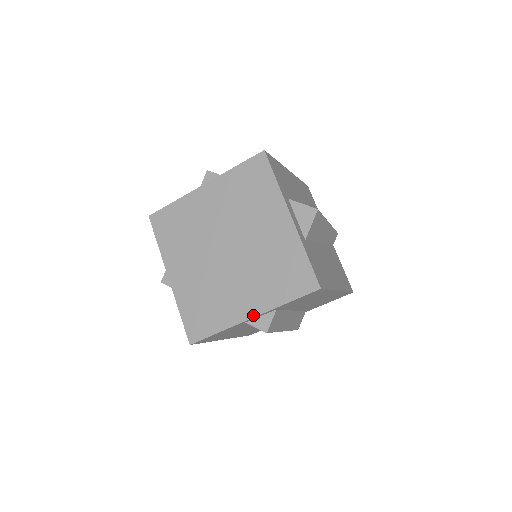
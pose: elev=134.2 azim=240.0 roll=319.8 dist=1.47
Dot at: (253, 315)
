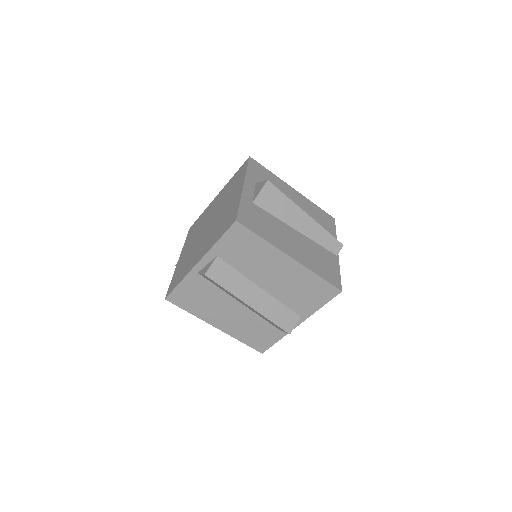
Dot at: (199, 260)
